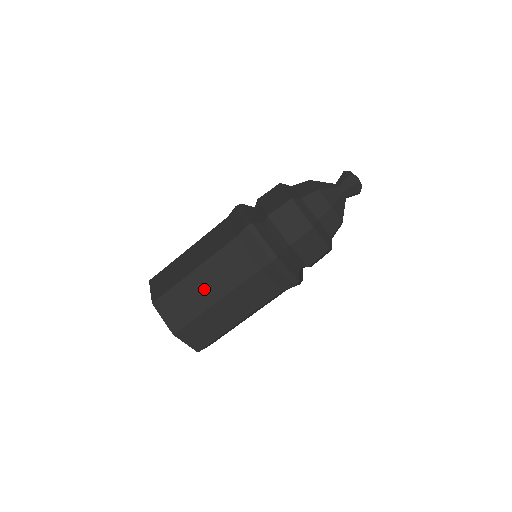
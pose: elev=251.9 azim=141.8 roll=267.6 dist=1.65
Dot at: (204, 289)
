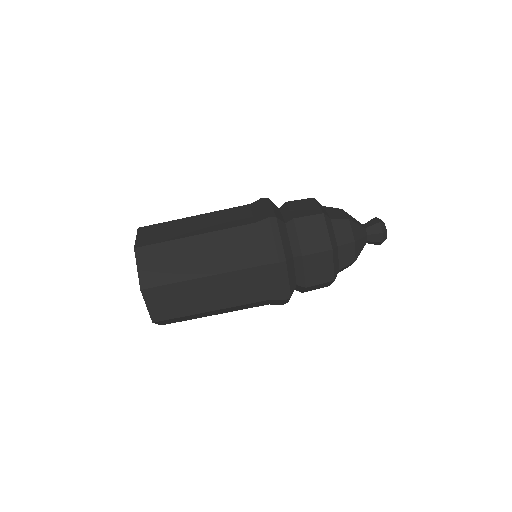
Dot at: (197, 258)
